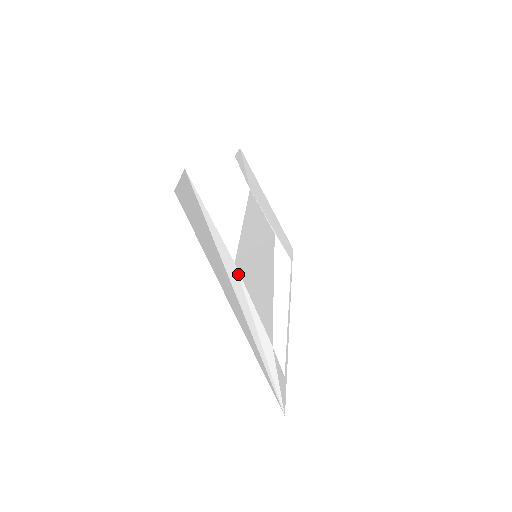
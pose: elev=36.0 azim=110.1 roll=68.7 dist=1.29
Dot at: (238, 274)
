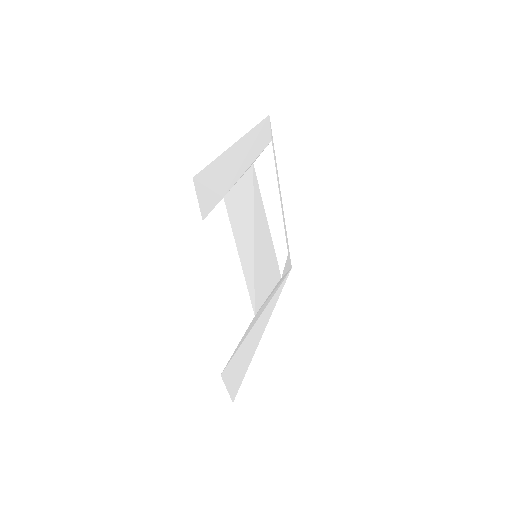
Dot at: (258, 312)
